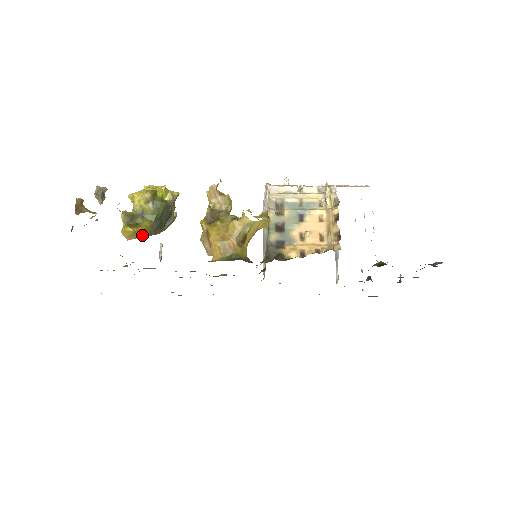
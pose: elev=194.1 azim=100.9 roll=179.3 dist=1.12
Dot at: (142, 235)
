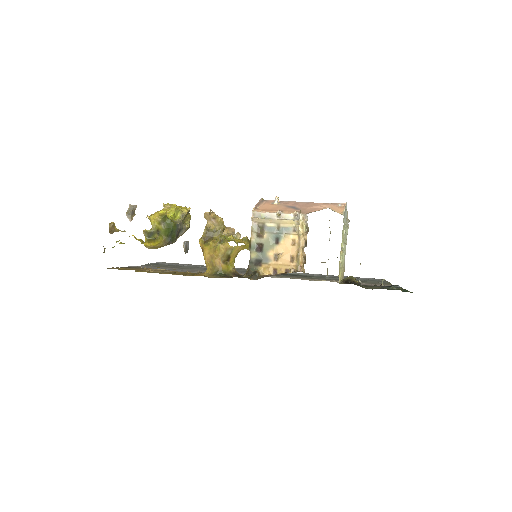
Dot at: occluded
